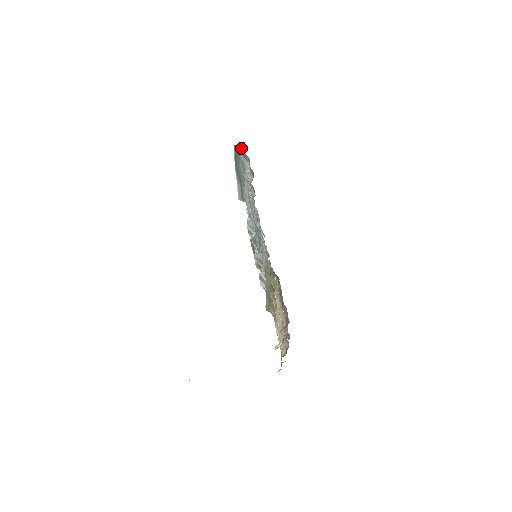
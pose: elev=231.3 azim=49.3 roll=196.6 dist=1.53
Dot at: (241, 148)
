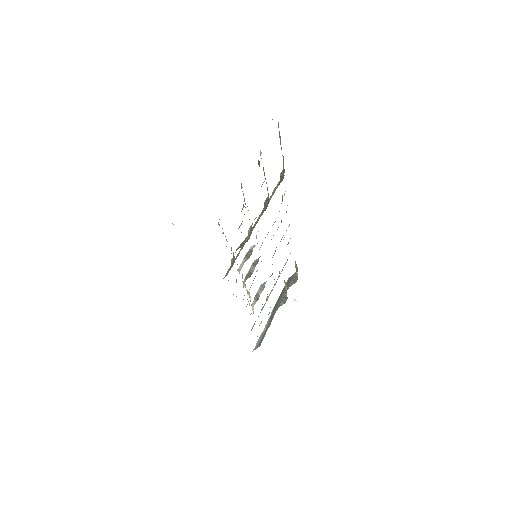
Dot at: occluded
